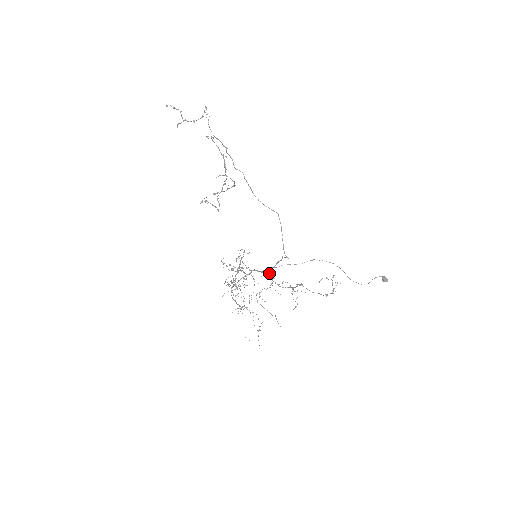
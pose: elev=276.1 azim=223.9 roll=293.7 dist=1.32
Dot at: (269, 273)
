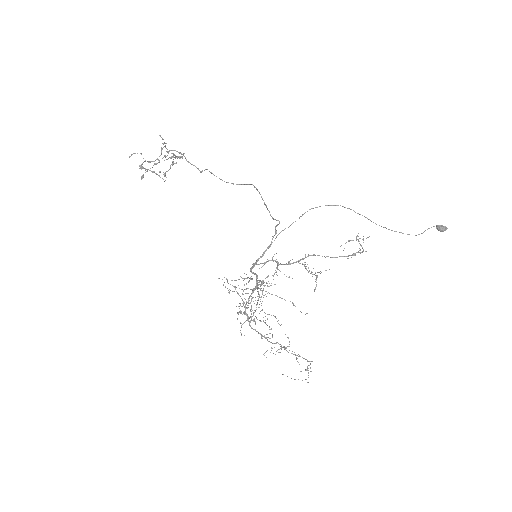
Dot at: (271, 260)
